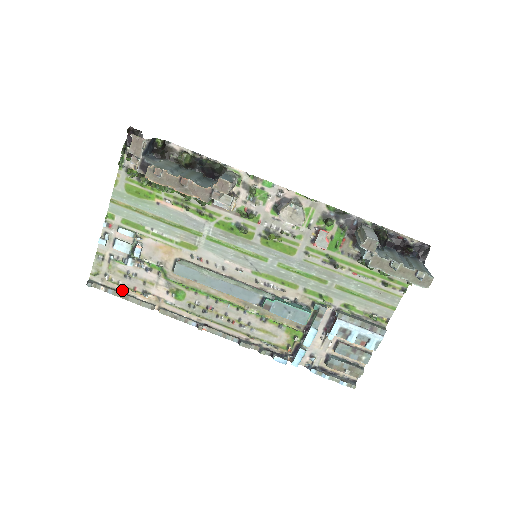
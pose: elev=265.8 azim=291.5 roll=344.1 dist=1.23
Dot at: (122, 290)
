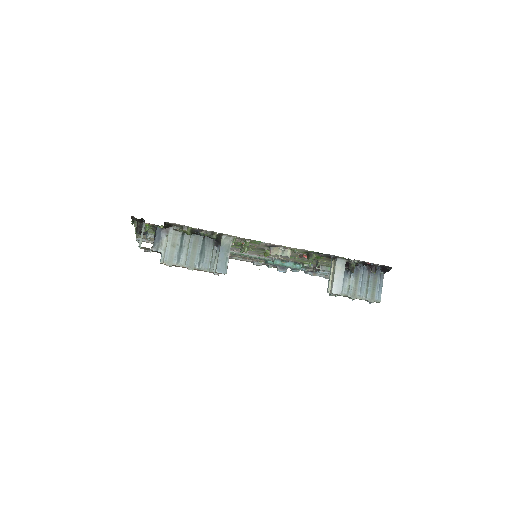
Dot at: occluded
